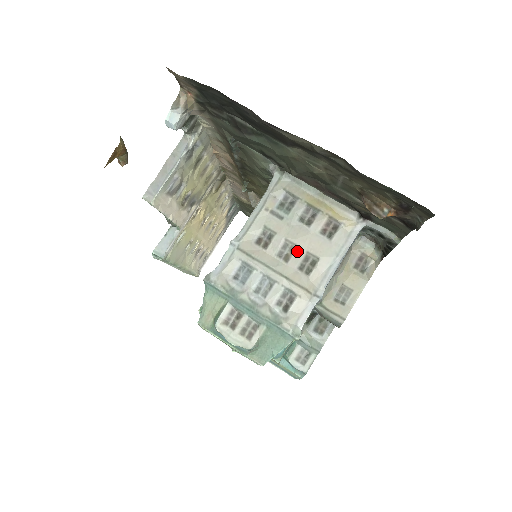
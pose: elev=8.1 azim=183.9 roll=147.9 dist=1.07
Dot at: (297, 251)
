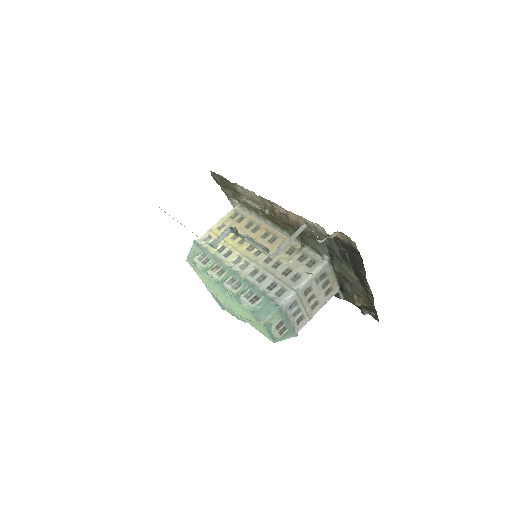
Dot at: (314, 299)
